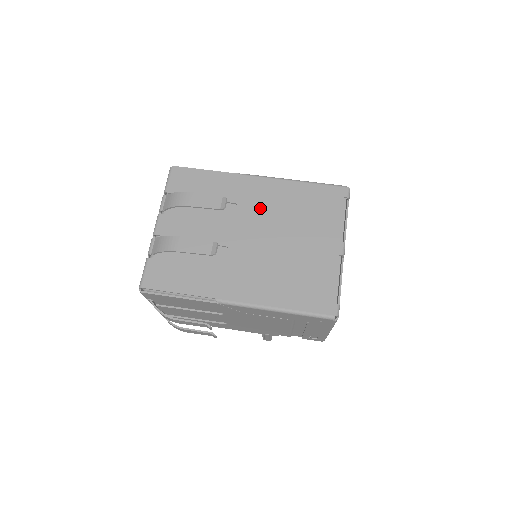
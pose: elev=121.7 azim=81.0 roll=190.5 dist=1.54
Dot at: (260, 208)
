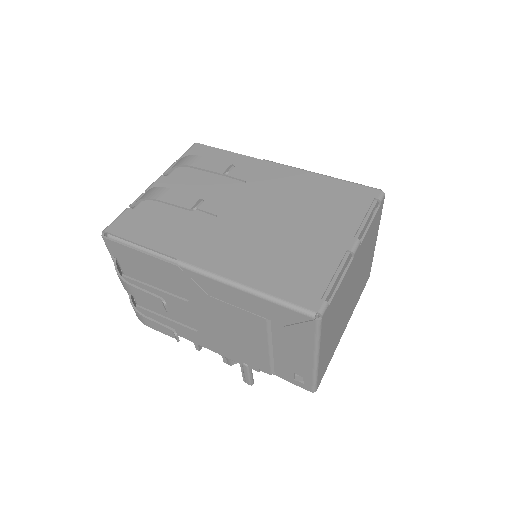
Dot at: (270, 189)
